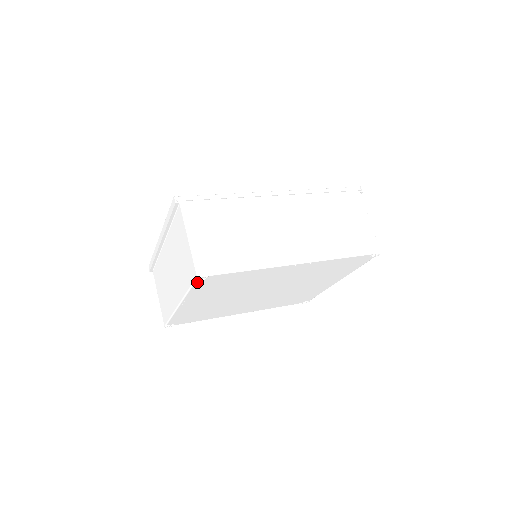
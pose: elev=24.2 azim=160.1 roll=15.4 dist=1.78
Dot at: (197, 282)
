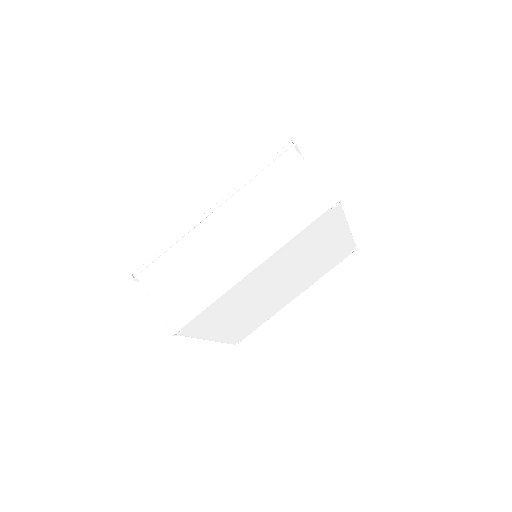
Dot at: (182, 334)
